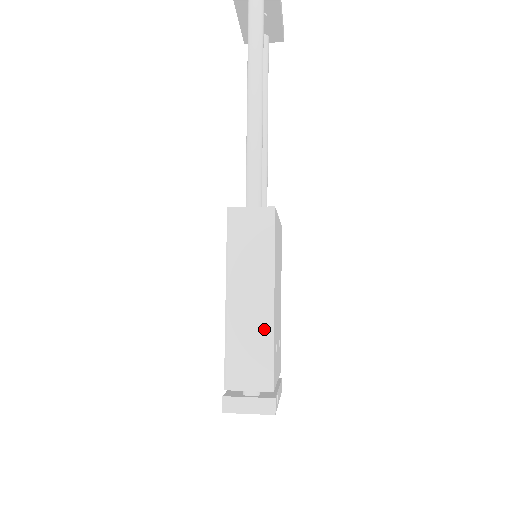
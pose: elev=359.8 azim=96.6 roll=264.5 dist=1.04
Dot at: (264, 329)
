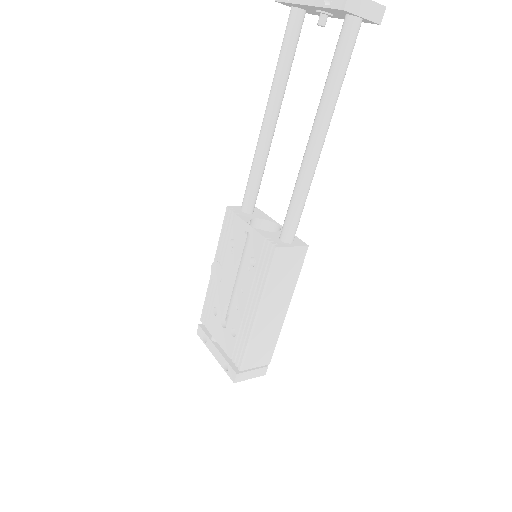
Dot at: (276, 330)
